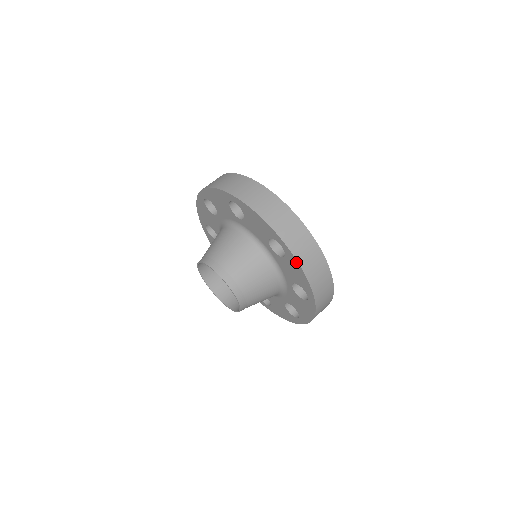
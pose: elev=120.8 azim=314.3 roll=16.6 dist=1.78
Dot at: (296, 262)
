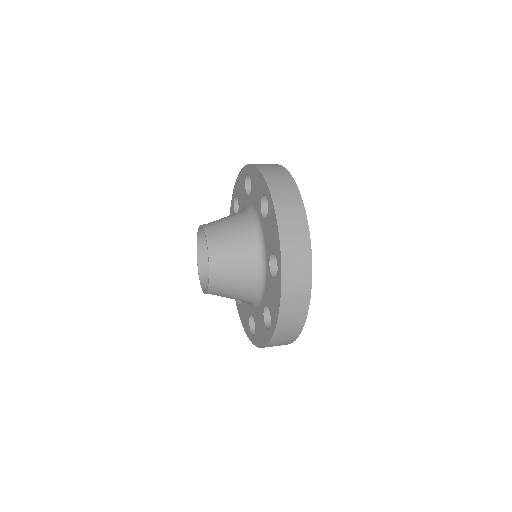
Dot at: (253, 168)
